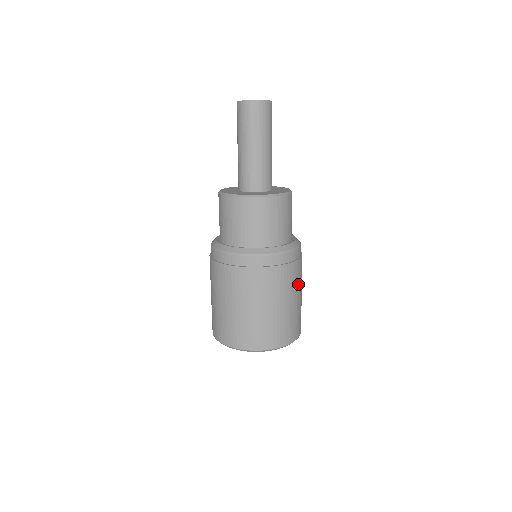
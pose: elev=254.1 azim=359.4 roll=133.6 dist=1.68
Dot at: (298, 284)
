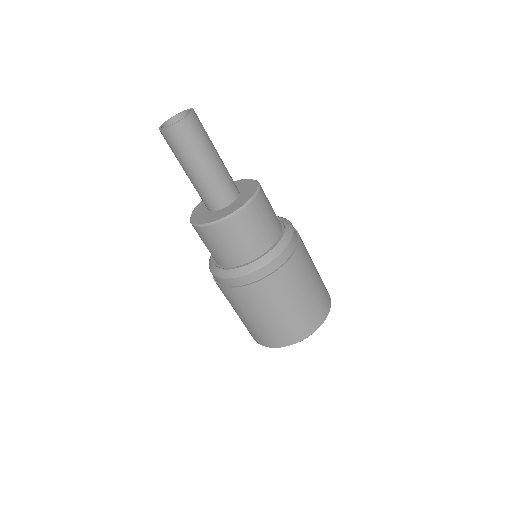
Dot at: (269, 302)
